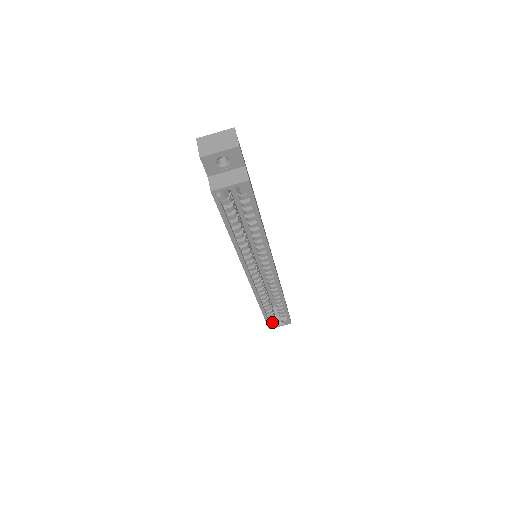
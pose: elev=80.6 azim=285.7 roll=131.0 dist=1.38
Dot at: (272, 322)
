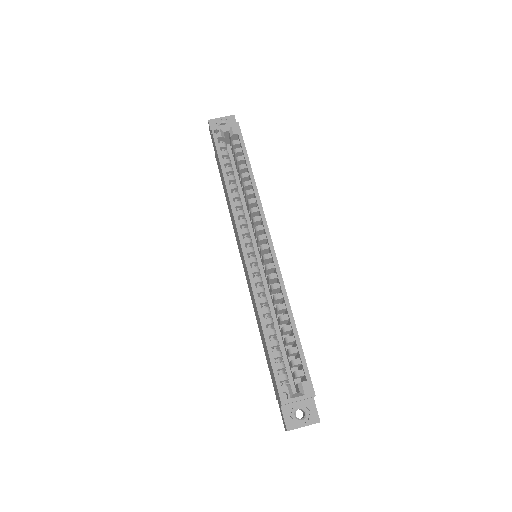
Dot at: (284, 386)
